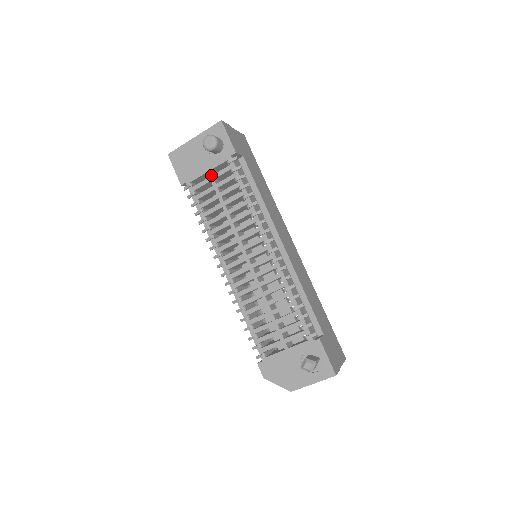
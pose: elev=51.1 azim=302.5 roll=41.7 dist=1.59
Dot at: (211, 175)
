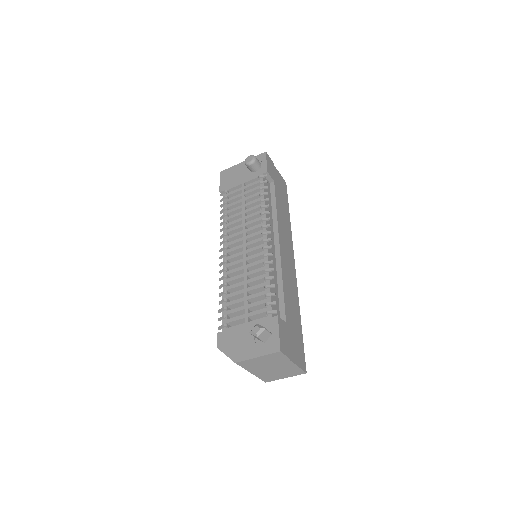
Dot at: (243, 186)
